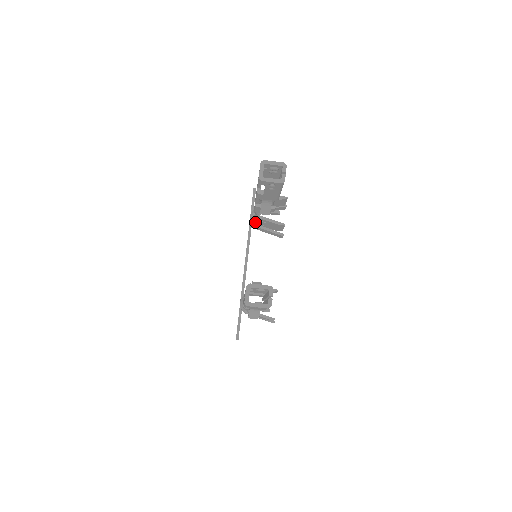
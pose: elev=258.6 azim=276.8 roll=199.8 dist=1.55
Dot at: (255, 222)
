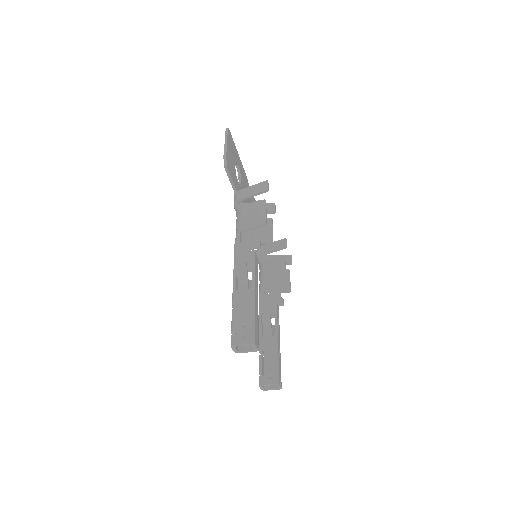
Dot at: occluded
